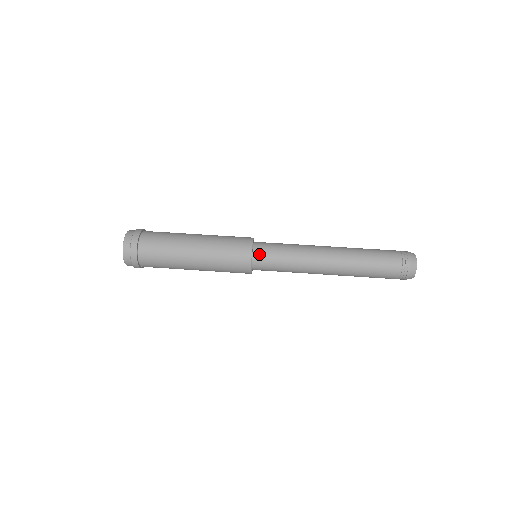
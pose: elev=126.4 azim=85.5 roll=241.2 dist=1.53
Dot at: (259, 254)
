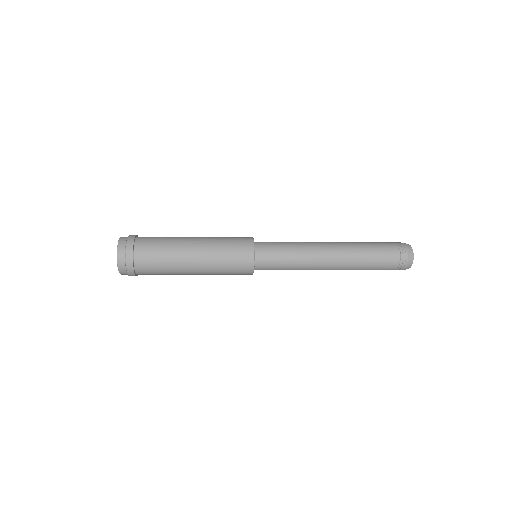
Dot at: (261, 247)
